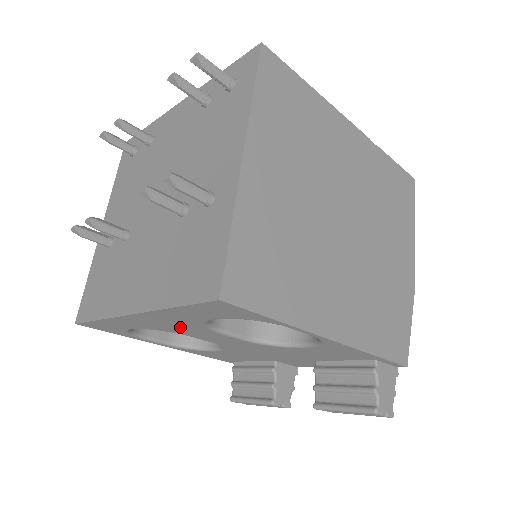
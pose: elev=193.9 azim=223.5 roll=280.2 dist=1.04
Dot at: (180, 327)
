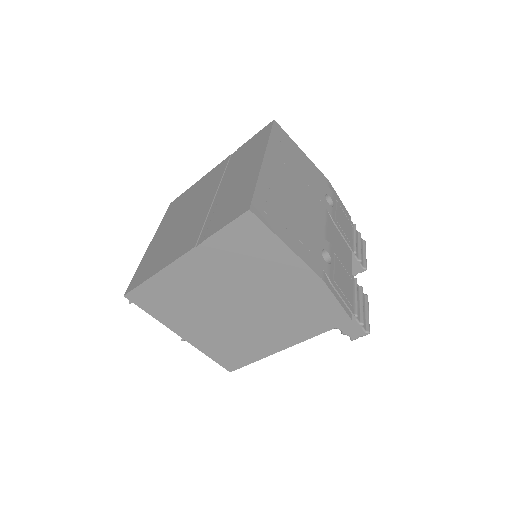
Dot at: occluded
